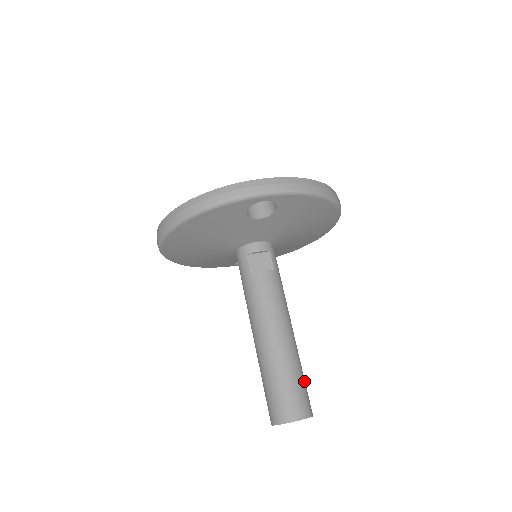
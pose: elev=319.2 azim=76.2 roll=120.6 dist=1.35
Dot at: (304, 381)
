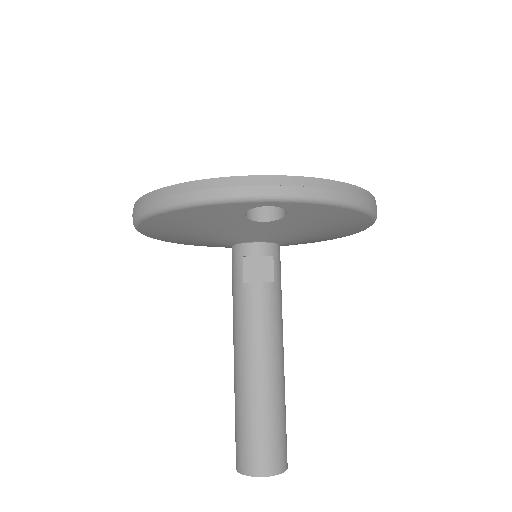
Dot at: (285, 426)
